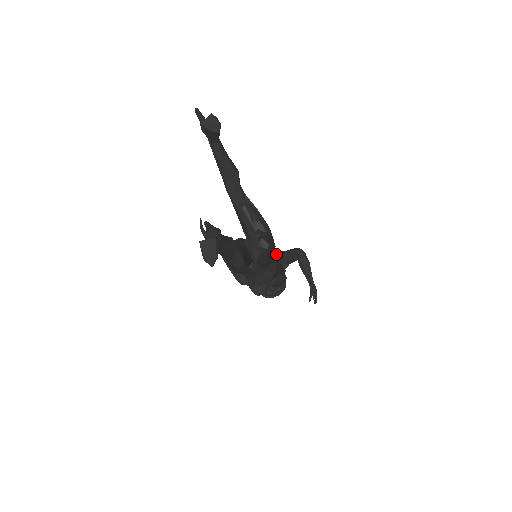
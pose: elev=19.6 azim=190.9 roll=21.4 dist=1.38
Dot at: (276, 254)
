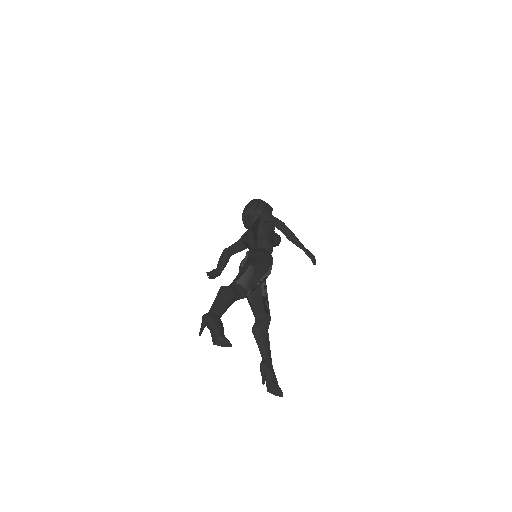
Dot at: (261, 223)
